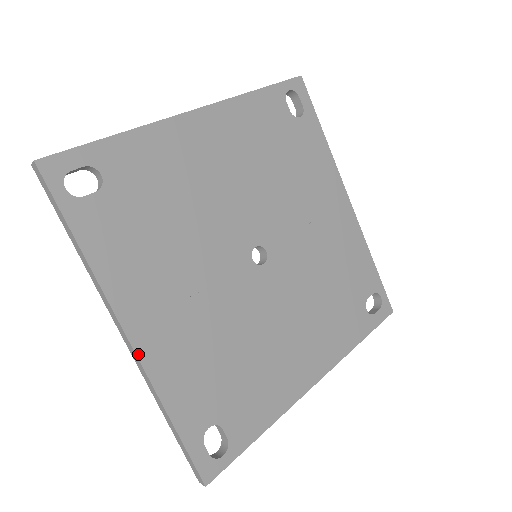
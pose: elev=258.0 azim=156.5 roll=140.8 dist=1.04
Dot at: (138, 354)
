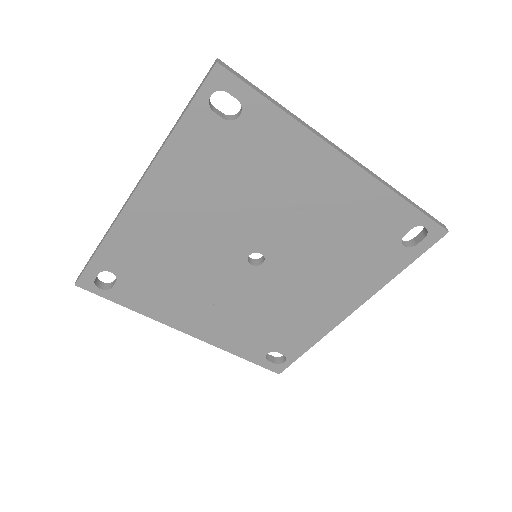
Dot at: (199, 338)
